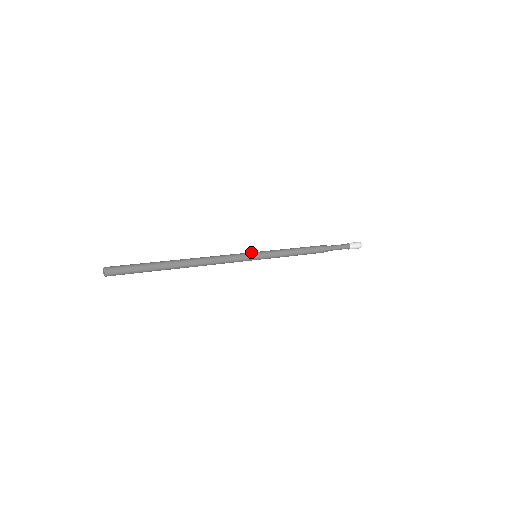
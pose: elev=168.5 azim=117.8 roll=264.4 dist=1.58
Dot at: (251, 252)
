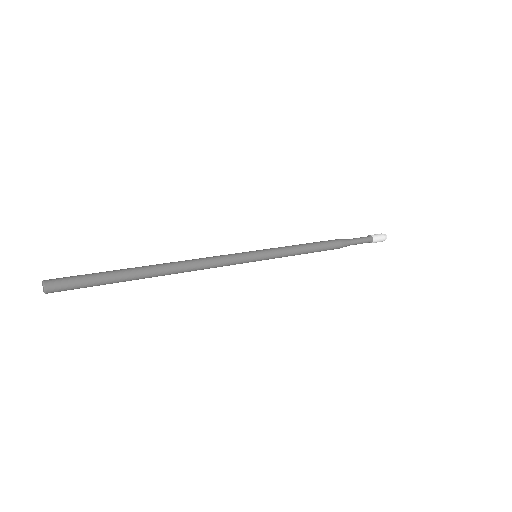
Dot at: (252, 255)
